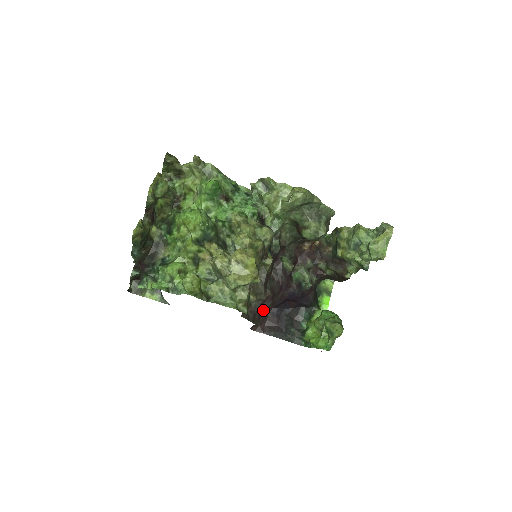
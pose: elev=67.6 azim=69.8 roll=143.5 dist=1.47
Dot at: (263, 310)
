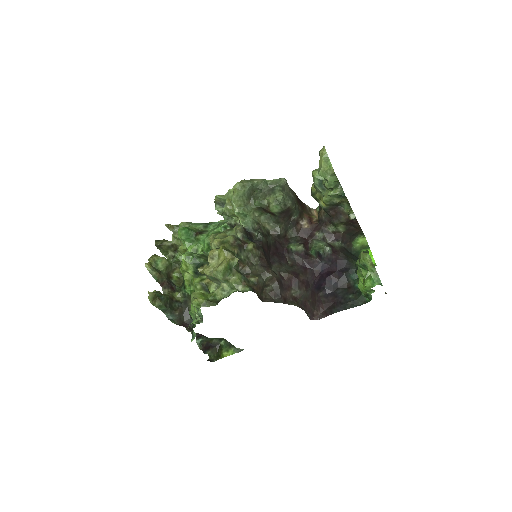
Dot at: (295, 292)
